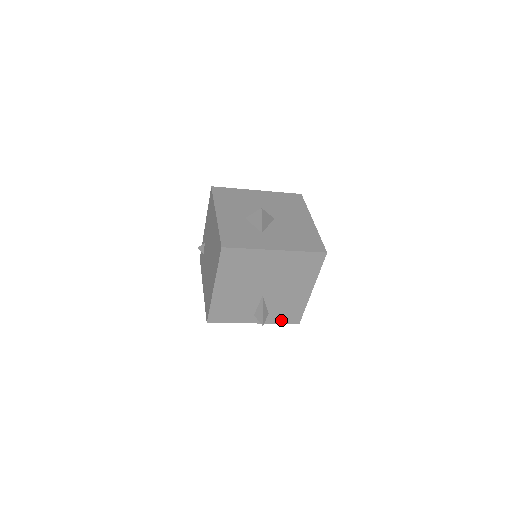
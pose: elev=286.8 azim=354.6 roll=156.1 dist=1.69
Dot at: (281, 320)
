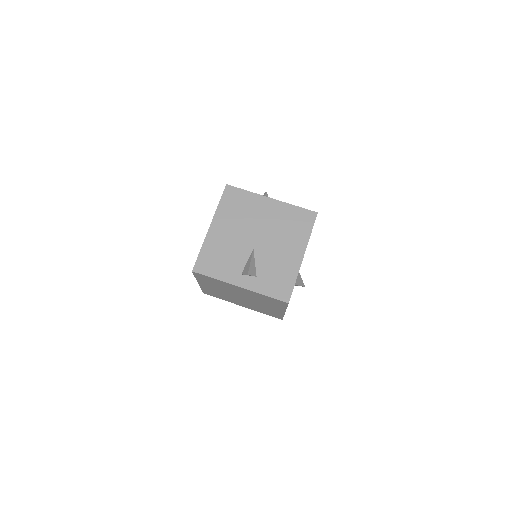
Dot at: (269, 291)
